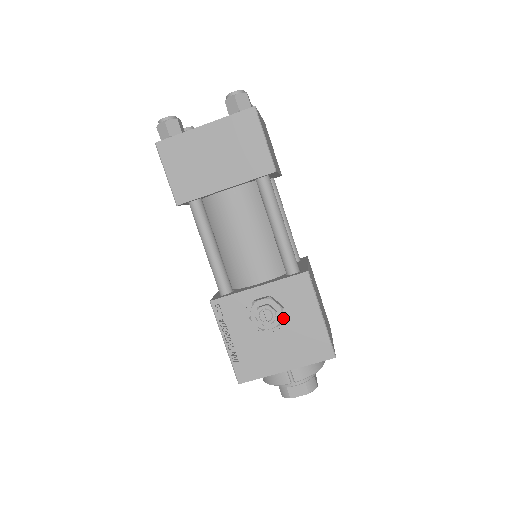
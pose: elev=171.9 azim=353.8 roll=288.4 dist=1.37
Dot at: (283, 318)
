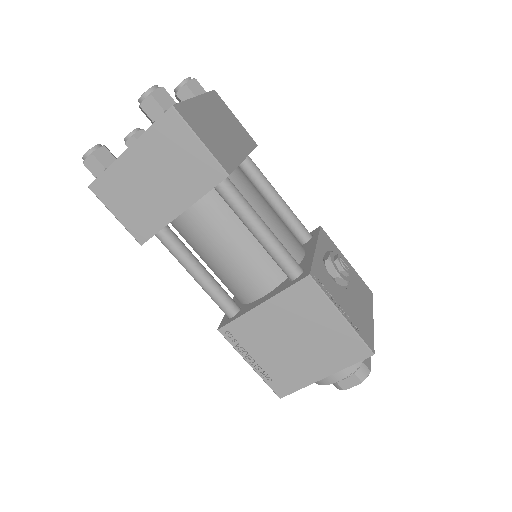
Dot at: occluded
